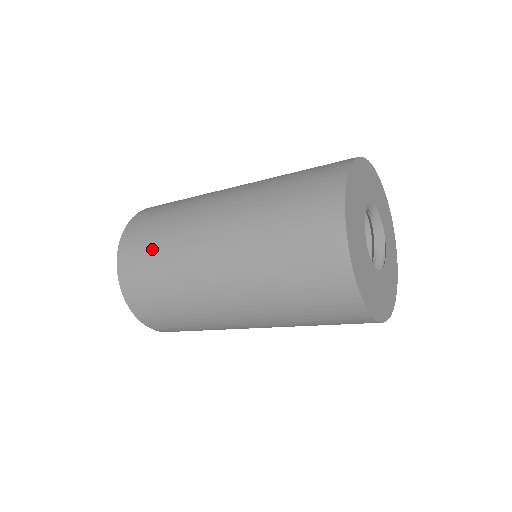
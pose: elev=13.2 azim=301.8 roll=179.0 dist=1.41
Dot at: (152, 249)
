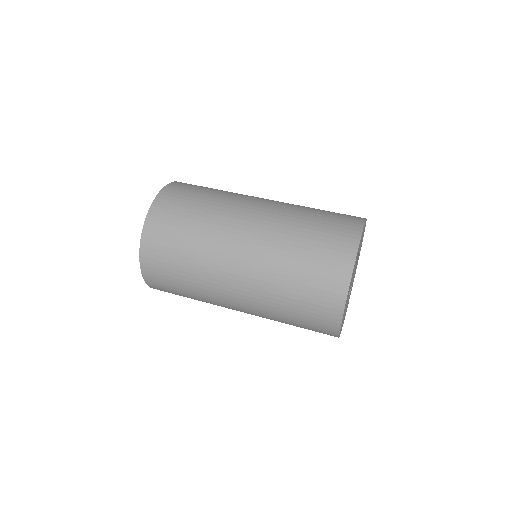
Dot at: (184, 296)
